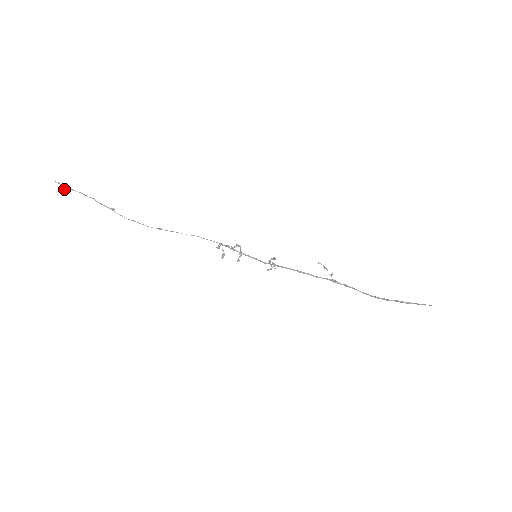
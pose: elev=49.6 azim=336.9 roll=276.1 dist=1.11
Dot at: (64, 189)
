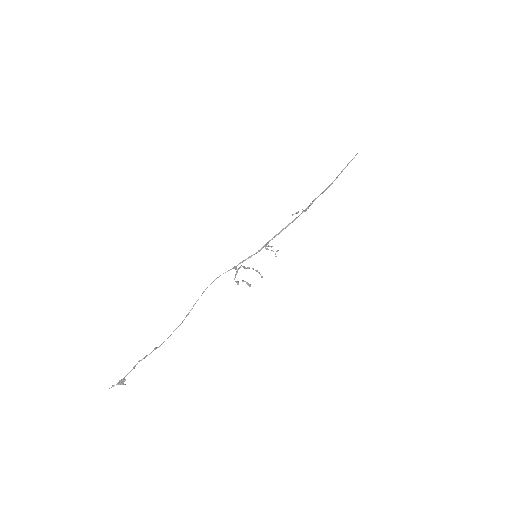
Dot at: occluded
